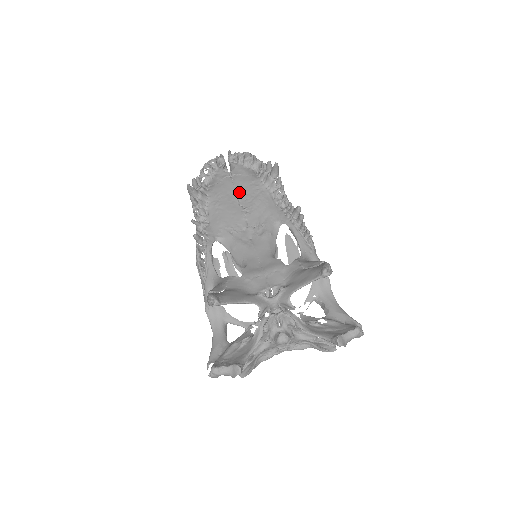
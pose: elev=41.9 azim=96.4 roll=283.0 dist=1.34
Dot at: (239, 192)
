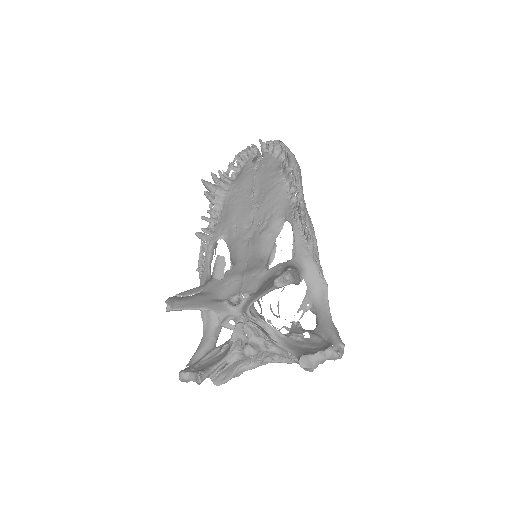
Dot at: (257, 185)
